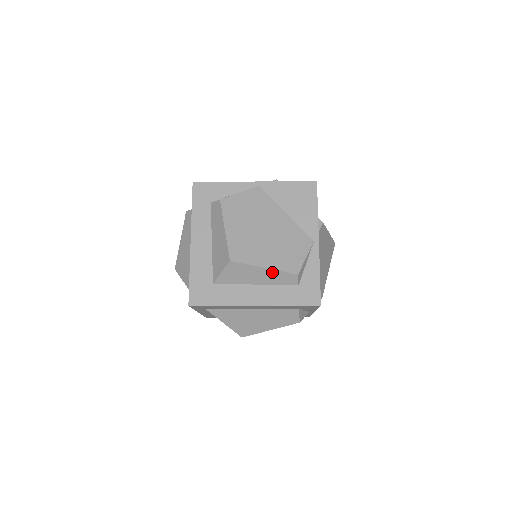
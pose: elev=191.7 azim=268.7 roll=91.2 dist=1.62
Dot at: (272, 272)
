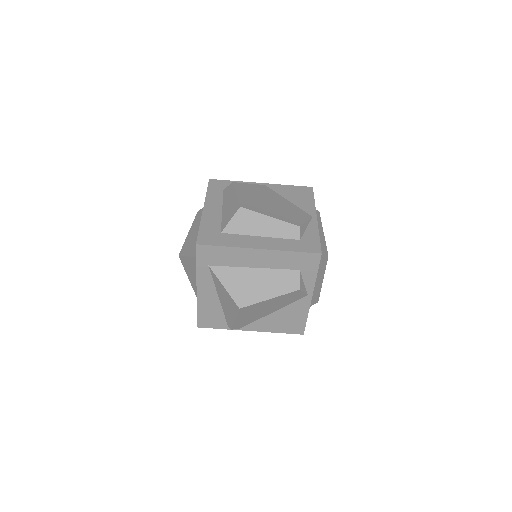
Dot at: (277, 222)
